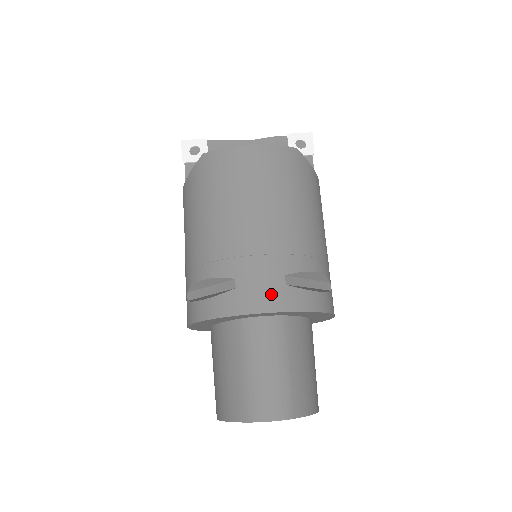
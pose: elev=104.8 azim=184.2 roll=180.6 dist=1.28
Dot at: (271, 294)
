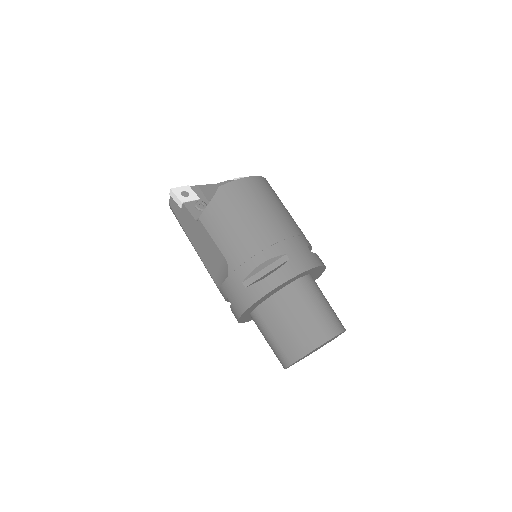
Dot at: (309, 257)
